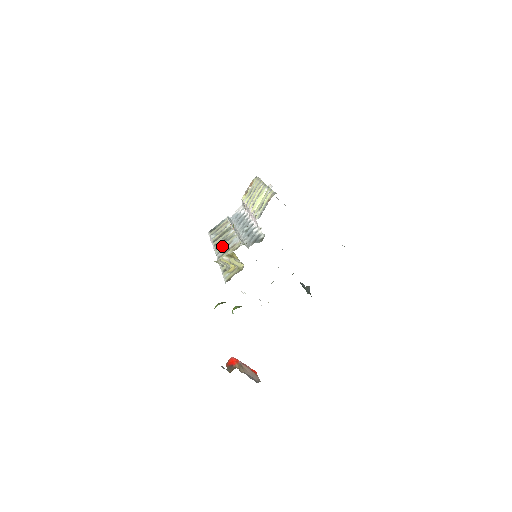
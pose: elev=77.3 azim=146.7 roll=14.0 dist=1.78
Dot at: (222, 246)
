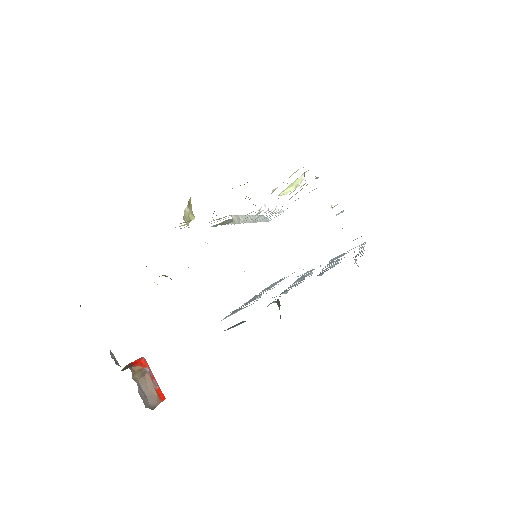
Dot at: occluded
